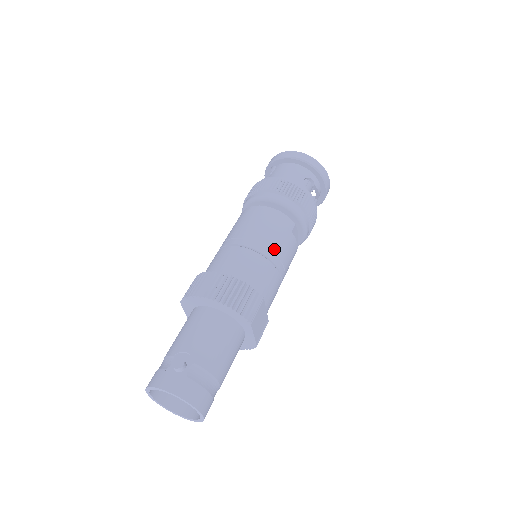
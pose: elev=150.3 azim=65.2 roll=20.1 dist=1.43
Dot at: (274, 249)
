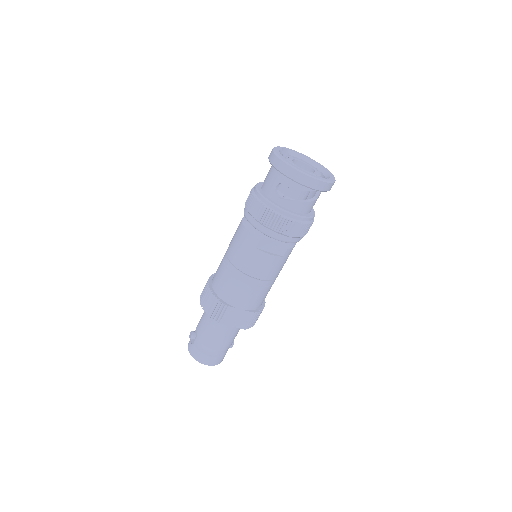
Dot at: (238, 266)
